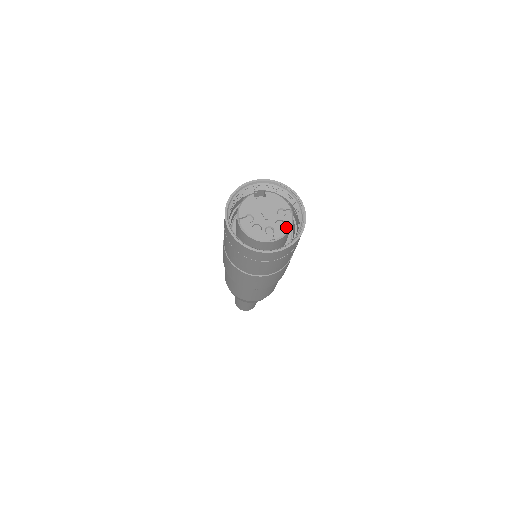
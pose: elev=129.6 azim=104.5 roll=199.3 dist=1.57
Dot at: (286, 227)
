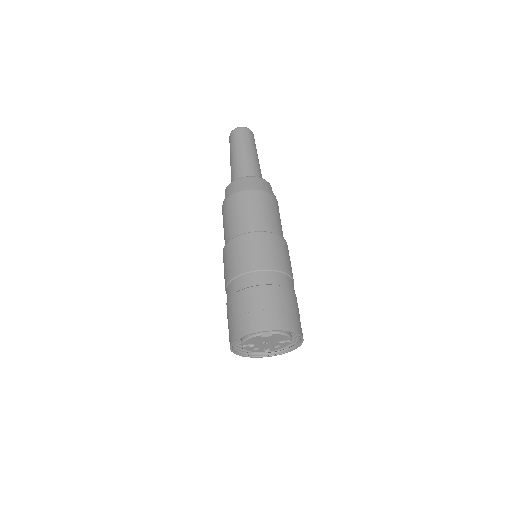
Dot at: (282, 347)
